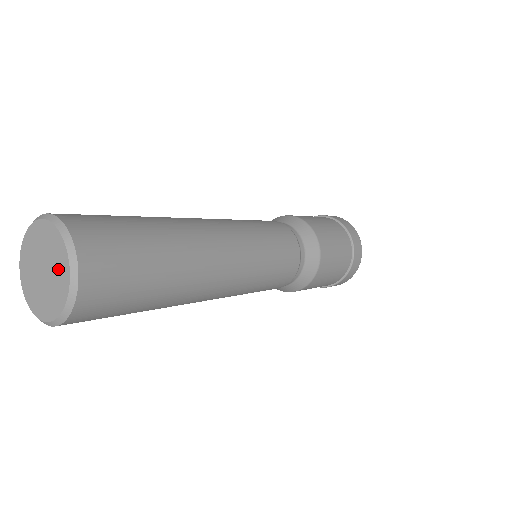
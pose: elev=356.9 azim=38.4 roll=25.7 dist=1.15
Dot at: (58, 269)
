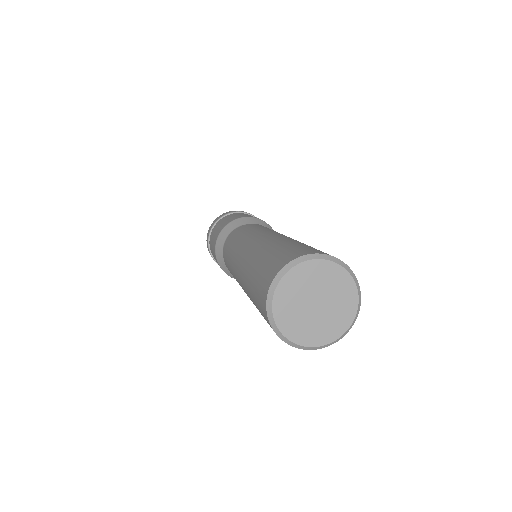
Dot at: (335, 284)
